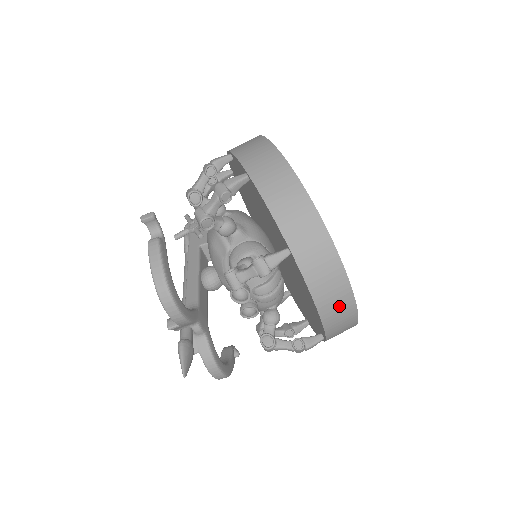
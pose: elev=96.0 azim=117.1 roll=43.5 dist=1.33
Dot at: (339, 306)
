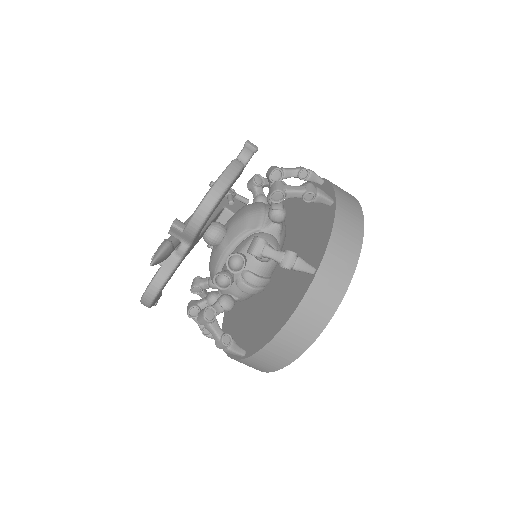
Dot at: (293, 343)
